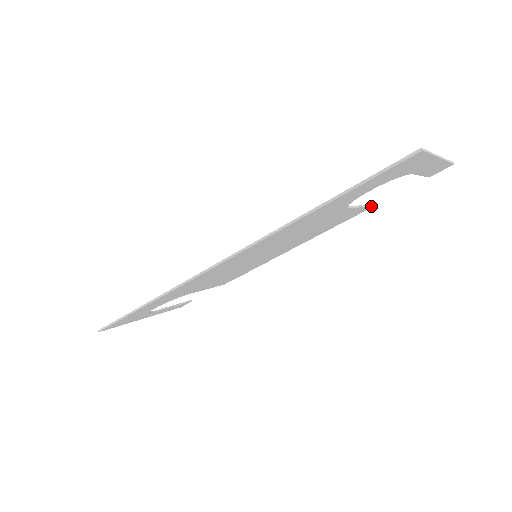
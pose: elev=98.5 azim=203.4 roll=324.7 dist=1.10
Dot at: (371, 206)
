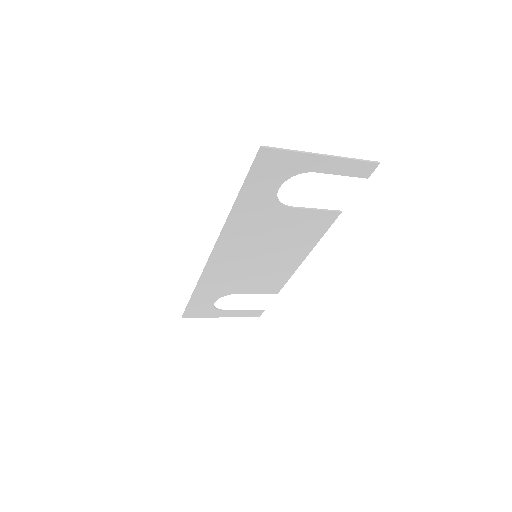
Dot at: (339, 211)
